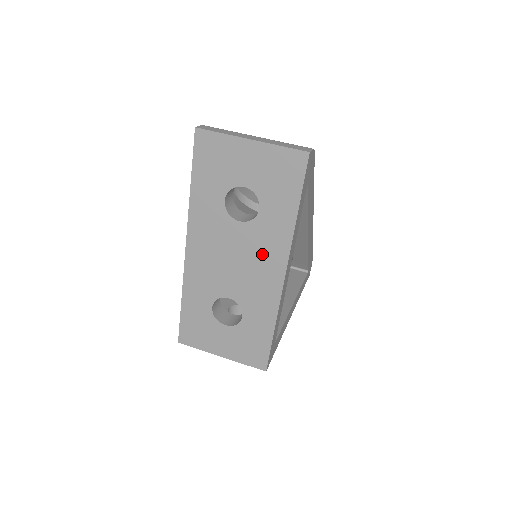
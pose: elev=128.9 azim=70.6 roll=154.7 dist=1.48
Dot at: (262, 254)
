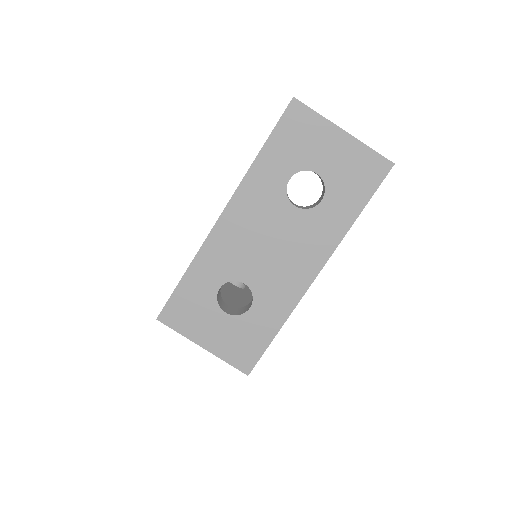
Dot at: (303, 247)
